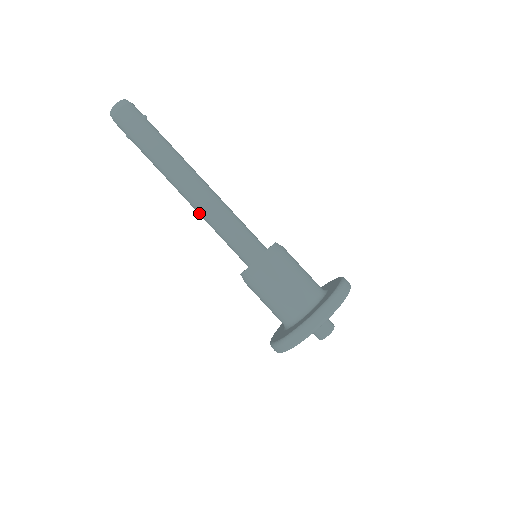
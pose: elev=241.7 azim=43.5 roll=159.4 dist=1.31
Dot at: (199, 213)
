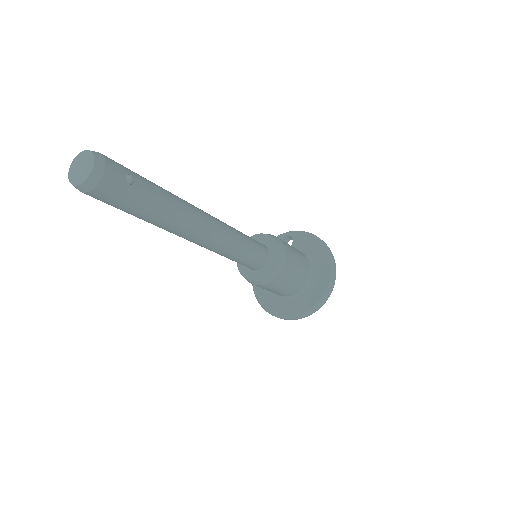
Dot at: occluded
